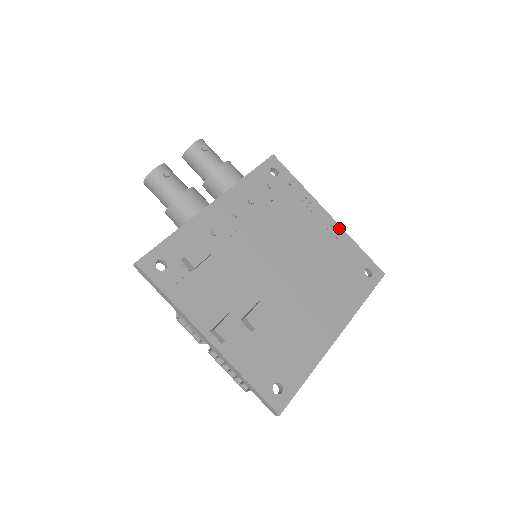
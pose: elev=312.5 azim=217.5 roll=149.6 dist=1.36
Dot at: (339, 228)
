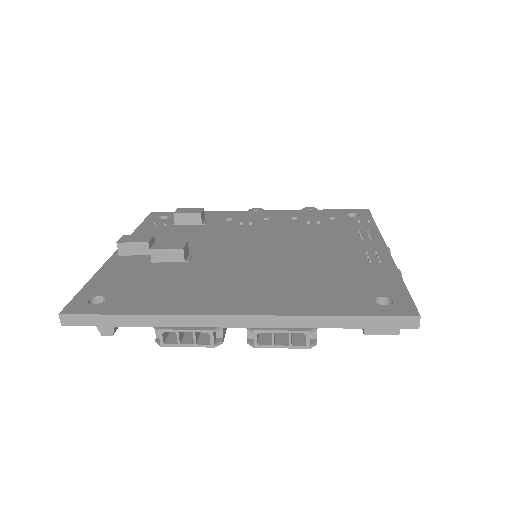
Dot at: (388, 259)
